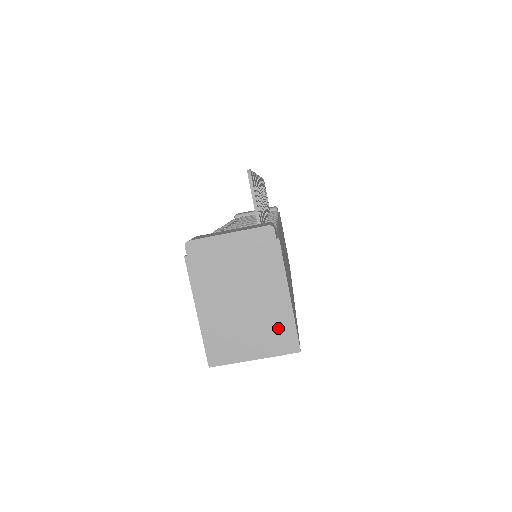
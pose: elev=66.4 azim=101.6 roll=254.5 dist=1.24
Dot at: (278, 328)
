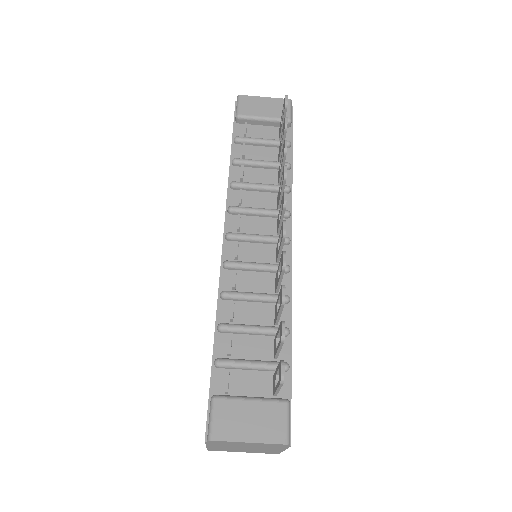
Dot at: (267, 452)
